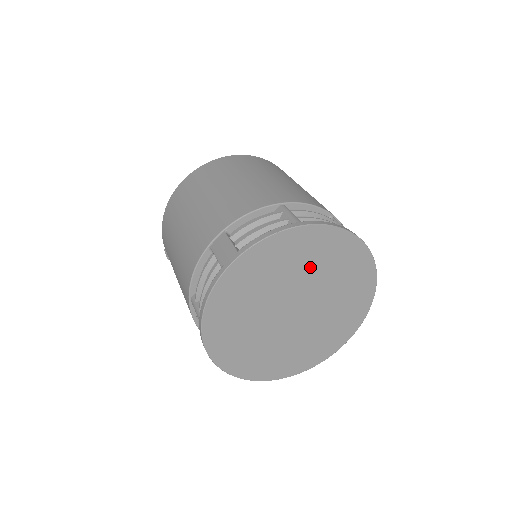
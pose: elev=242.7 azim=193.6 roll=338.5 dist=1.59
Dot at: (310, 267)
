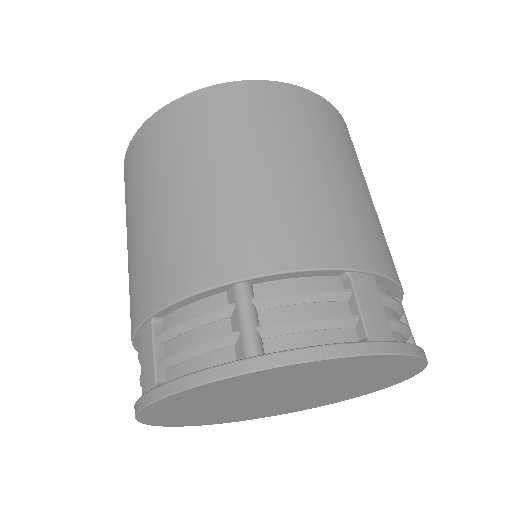
Dot at: (290, 382)
